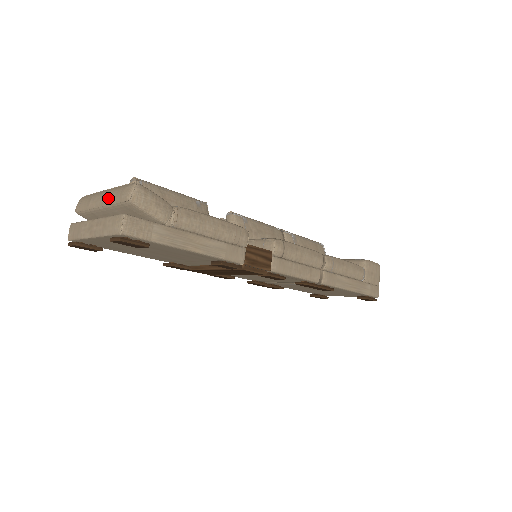
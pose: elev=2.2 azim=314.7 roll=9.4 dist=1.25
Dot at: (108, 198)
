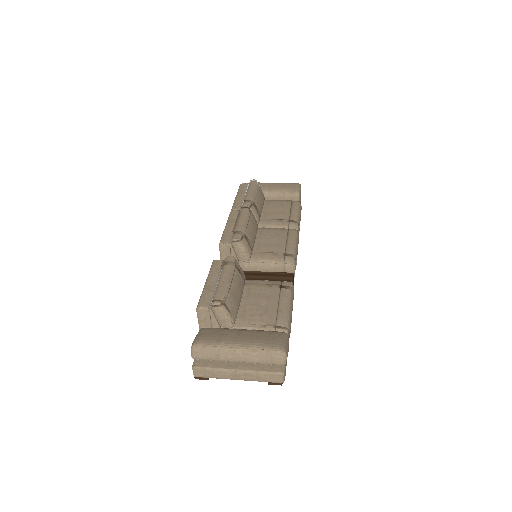
Dot at: (253, 361)
